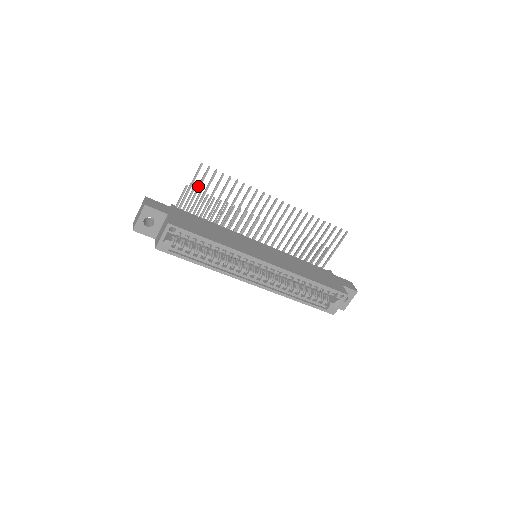
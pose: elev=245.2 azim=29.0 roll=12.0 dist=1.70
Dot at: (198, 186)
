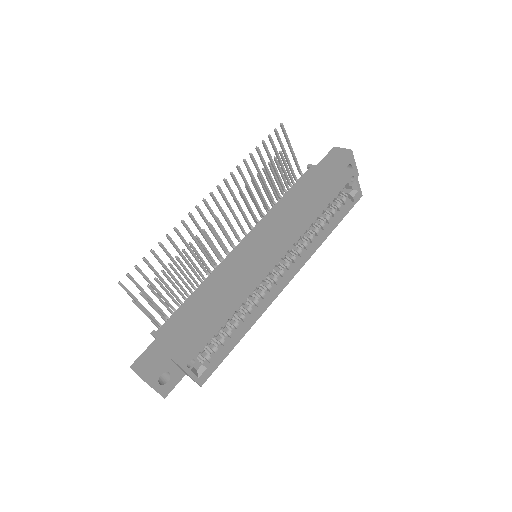
Dot at: occluded
